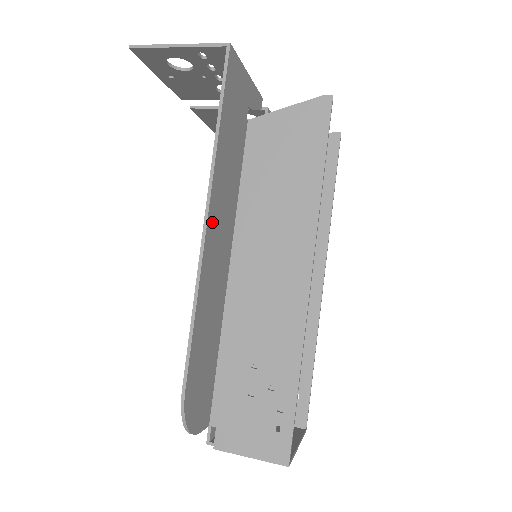
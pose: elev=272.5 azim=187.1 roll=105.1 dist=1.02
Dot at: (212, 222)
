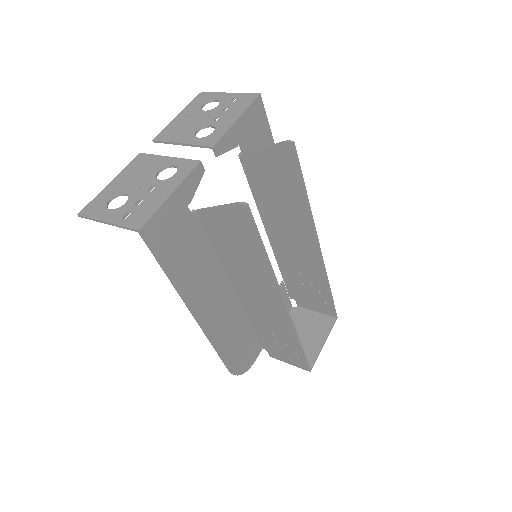
Dot at: (200, 310)
